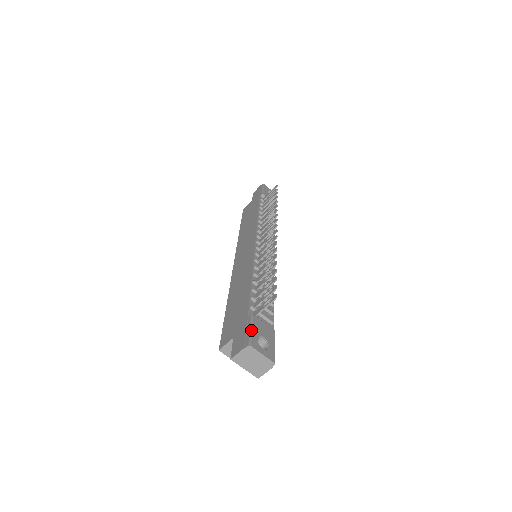
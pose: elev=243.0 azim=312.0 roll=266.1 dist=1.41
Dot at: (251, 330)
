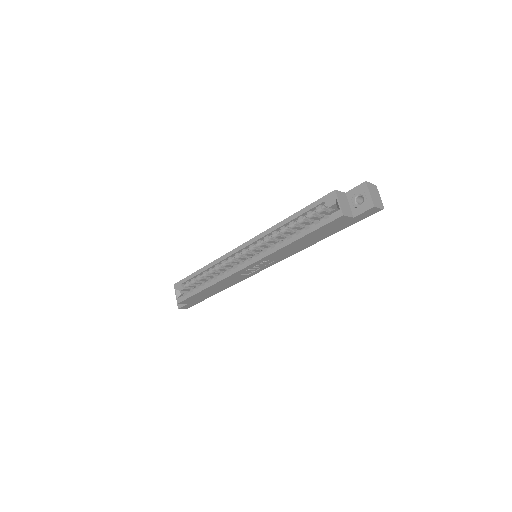
Dot at: occluded
